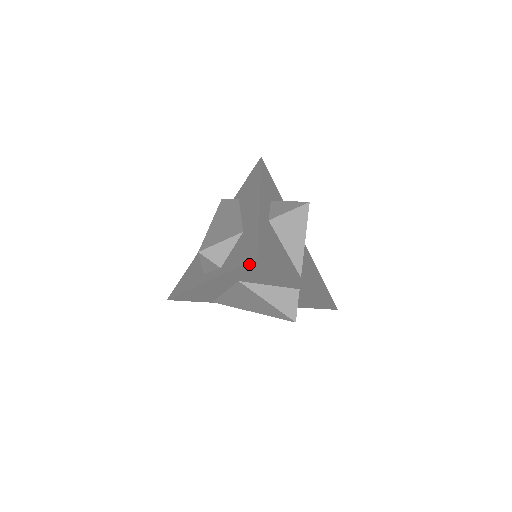
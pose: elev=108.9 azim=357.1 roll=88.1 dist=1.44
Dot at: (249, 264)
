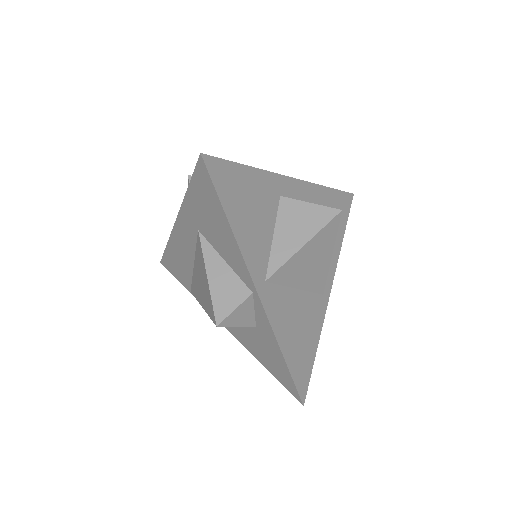
Dot at: (198, 174)
